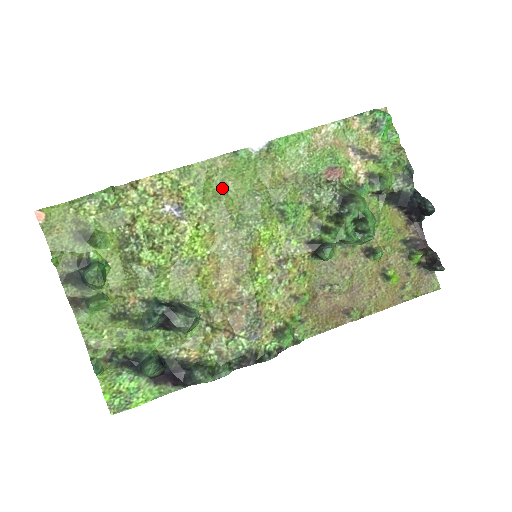
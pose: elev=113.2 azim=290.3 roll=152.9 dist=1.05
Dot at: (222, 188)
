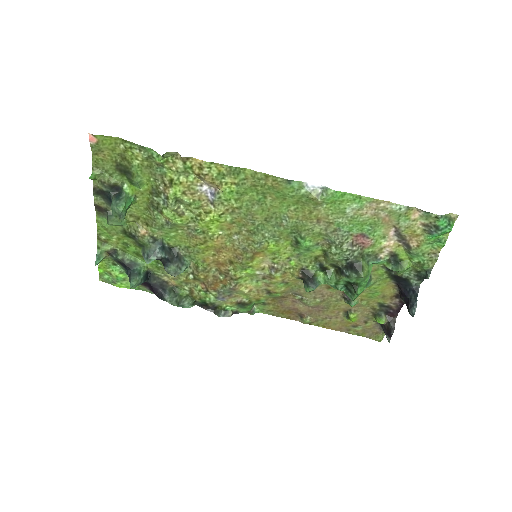
Dot at: (260, 198)
